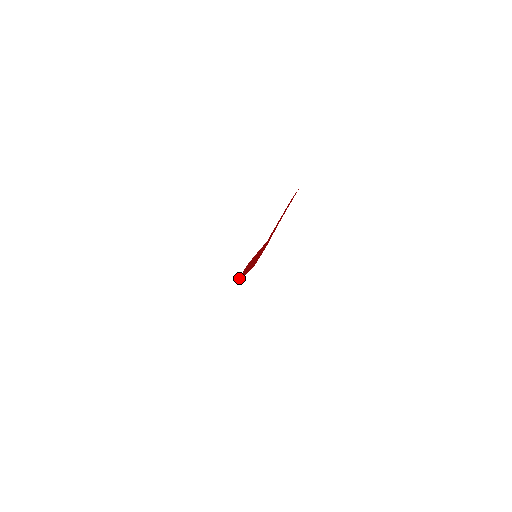
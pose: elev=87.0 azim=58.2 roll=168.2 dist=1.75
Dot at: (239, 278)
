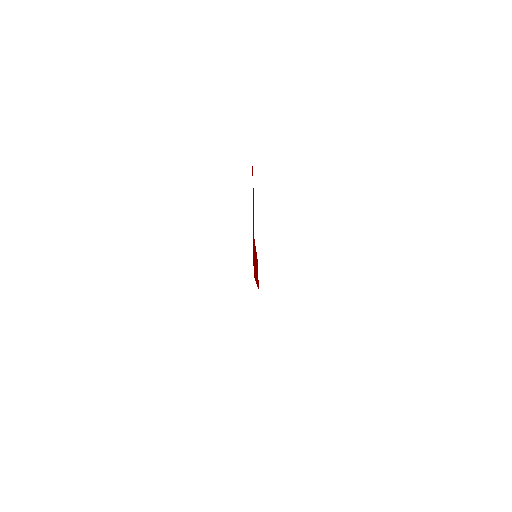
Dot at: occluded
